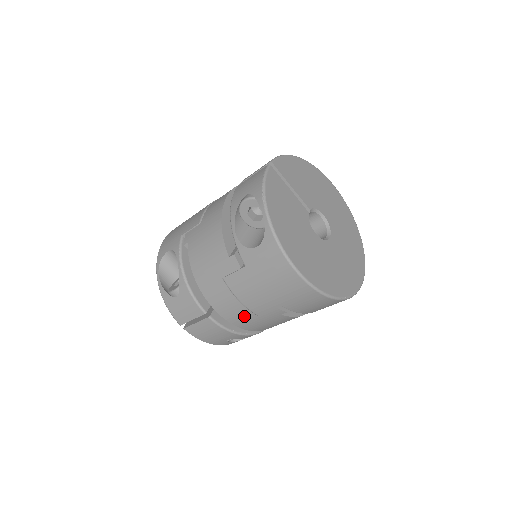
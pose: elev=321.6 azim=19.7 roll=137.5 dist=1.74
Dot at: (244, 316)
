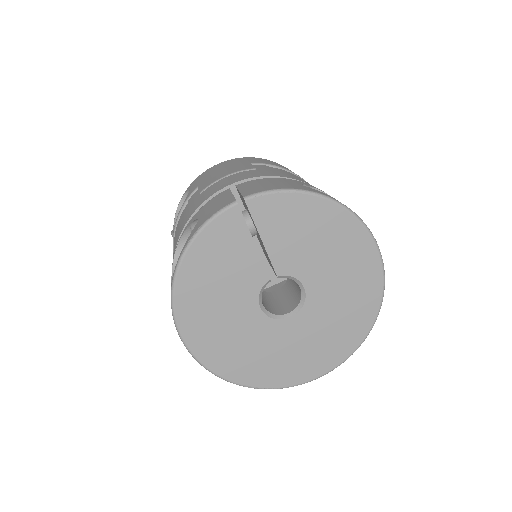
Dot at: occluded
